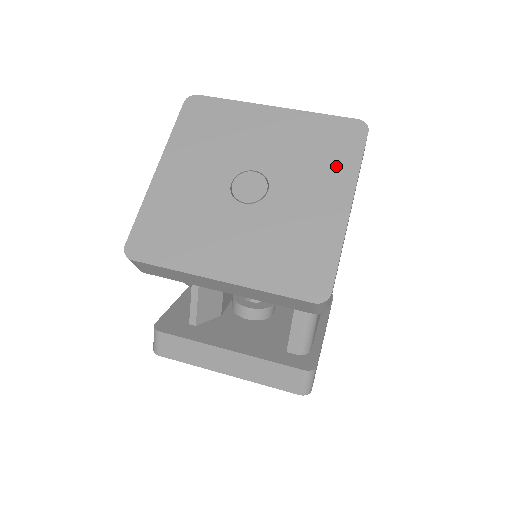
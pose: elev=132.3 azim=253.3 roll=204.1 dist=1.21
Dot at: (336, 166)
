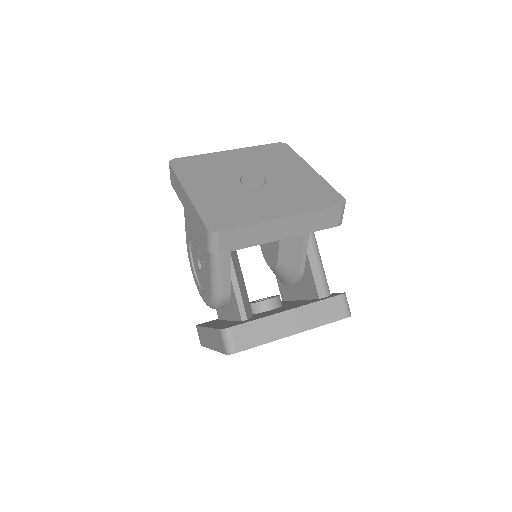
Dot at: (288, 159)
